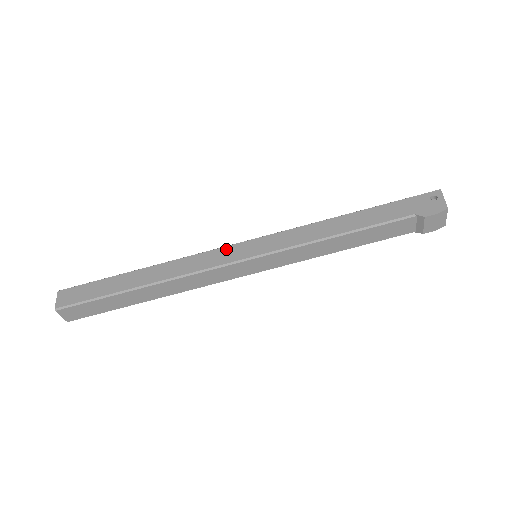
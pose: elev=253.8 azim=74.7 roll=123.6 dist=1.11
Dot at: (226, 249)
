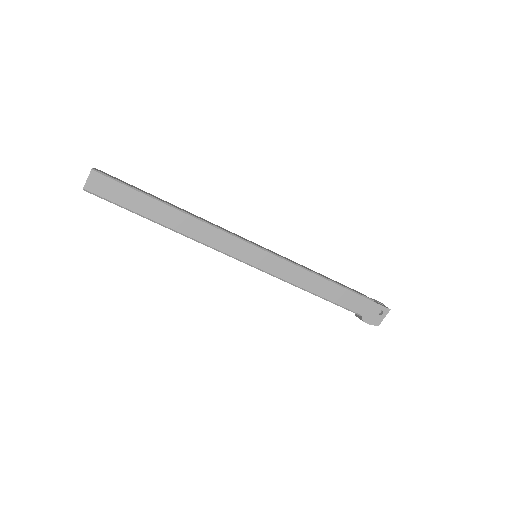
Dot at: (241, 243)
